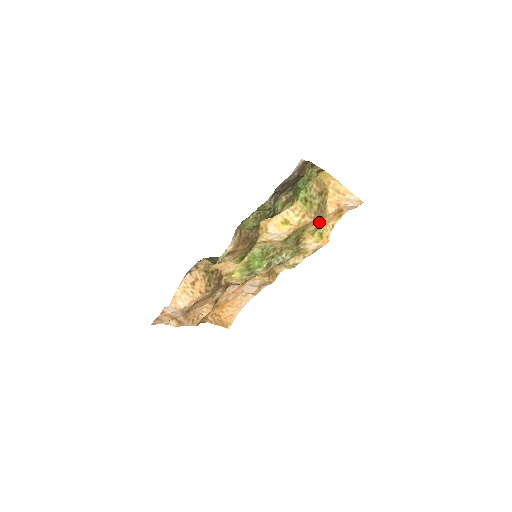
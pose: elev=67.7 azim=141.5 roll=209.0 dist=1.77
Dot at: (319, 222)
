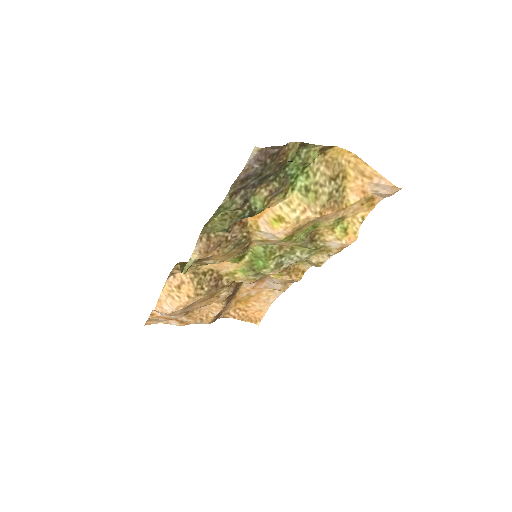
Dot at: (337, 215)
